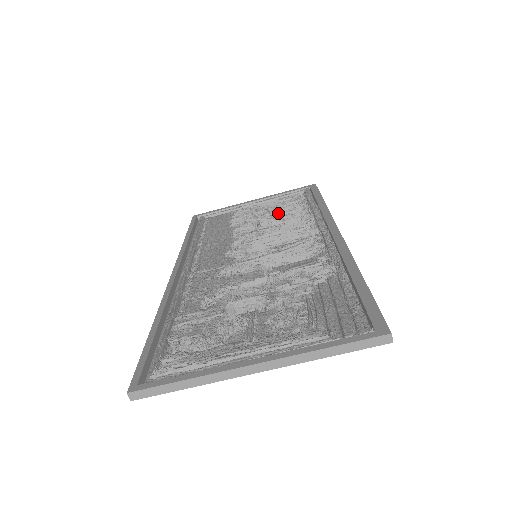
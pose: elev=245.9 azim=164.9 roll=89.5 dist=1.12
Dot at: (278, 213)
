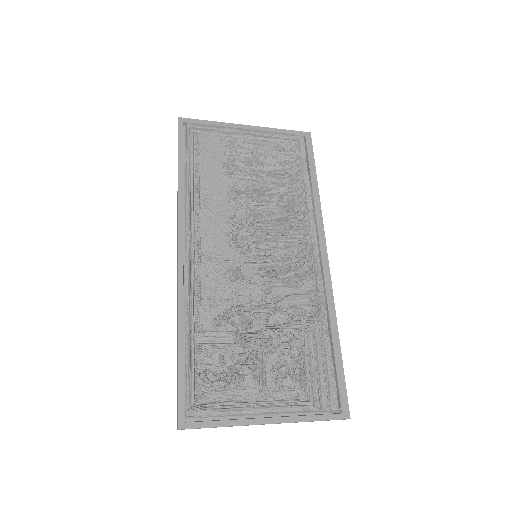
Dot at: (274, 177)
